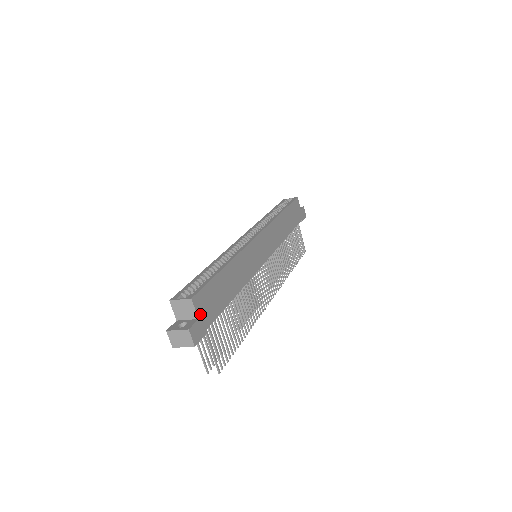
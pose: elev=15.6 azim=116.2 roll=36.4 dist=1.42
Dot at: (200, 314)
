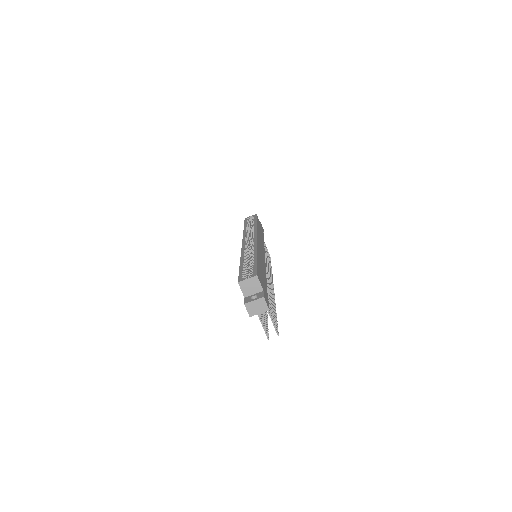
Dot at: (263, 288)
